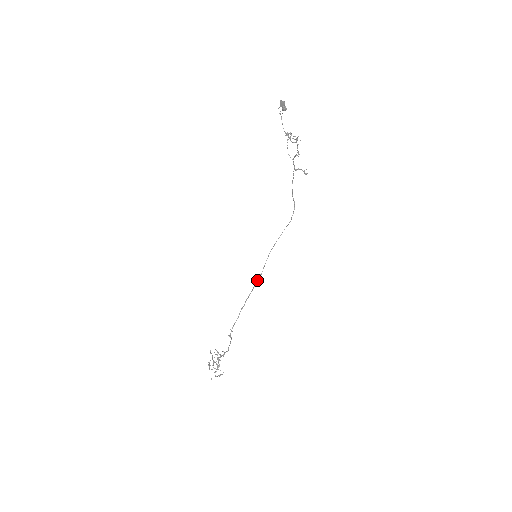
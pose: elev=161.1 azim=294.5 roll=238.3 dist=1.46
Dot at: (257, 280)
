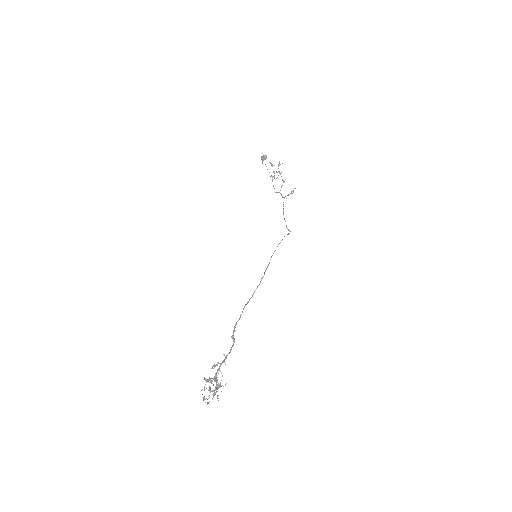
Dot at: occluded
